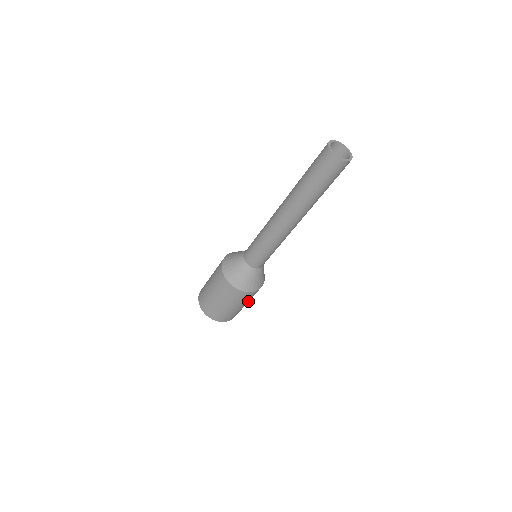
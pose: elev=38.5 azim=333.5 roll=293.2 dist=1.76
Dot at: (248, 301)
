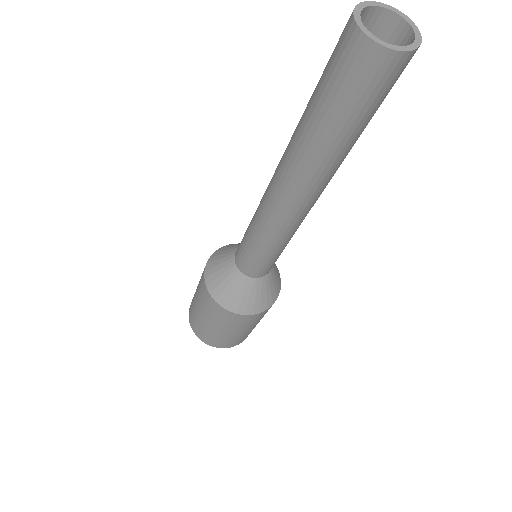
Dot at: occluded
